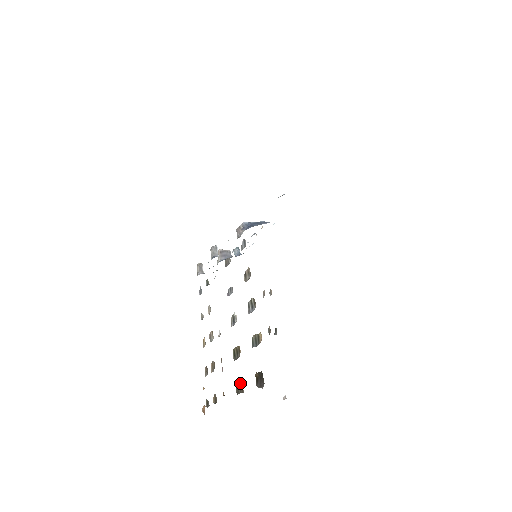
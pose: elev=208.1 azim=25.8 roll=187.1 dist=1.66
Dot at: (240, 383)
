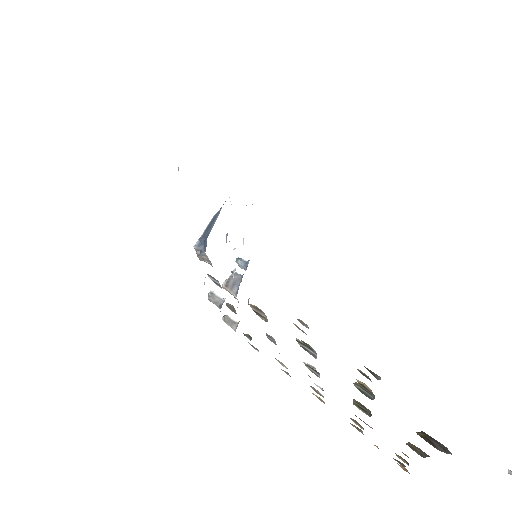
Dot at: (410, 445)
